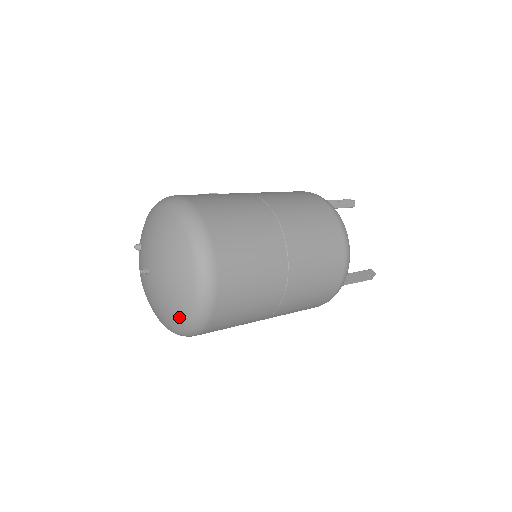
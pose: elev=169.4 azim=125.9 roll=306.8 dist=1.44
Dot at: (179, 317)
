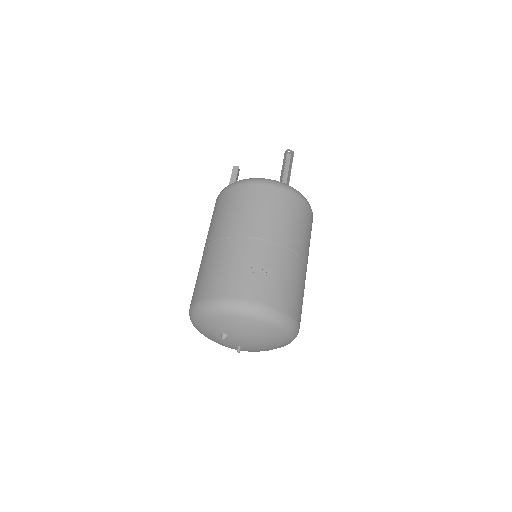
Dot at: occluded
